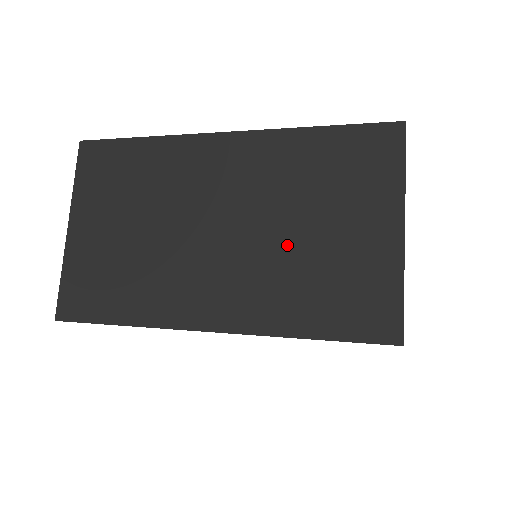
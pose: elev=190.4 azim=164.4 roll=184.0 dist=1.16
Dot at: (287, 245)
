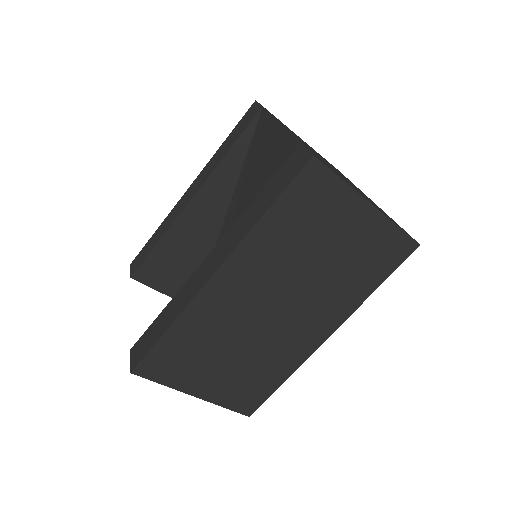
Dot at: (322, 275)
